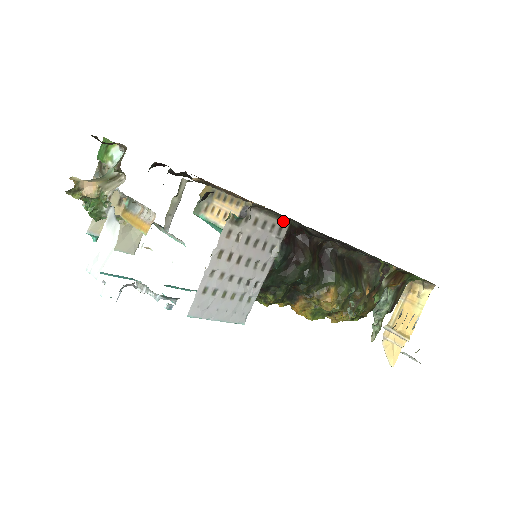
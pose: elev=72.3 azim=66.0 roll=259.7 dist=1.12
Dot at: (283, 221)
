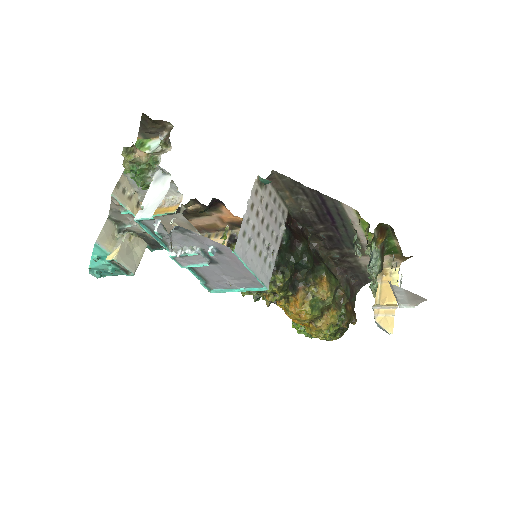
Dot at: (285, 205)
